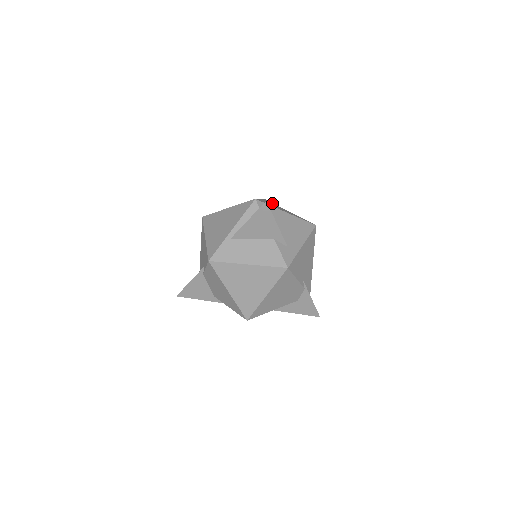
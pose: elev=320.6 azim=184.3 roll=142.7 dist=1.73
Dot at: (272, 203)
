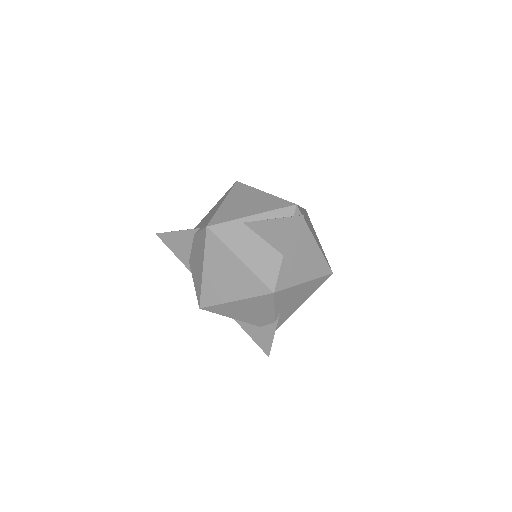
Dot at: occluded
